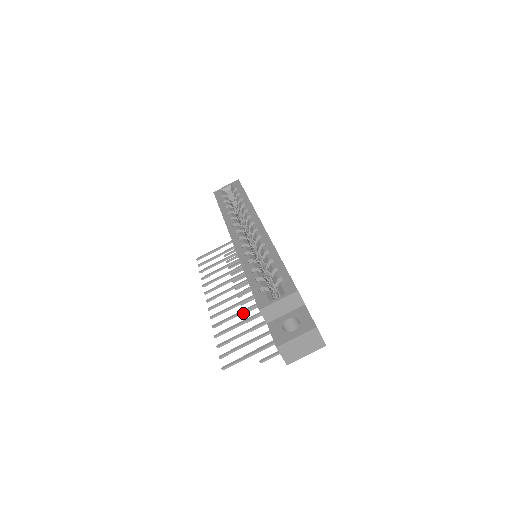
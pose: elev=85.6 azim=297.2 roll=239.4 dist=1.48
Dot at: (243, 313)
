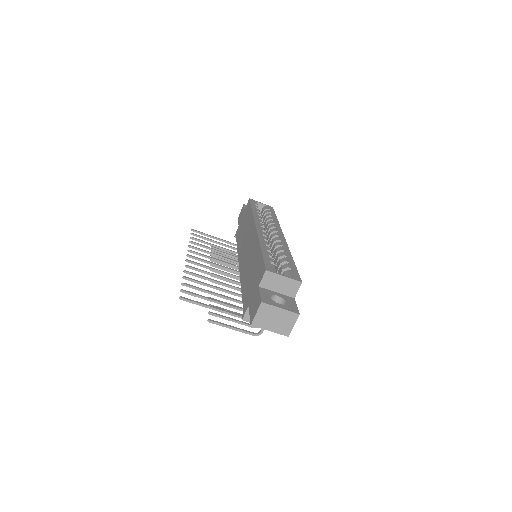
Dot at: occluded
